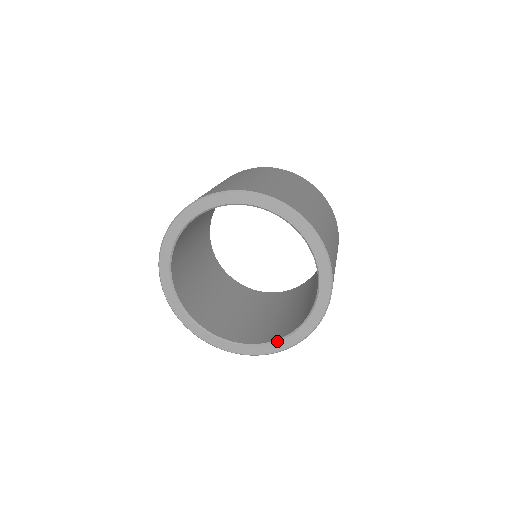
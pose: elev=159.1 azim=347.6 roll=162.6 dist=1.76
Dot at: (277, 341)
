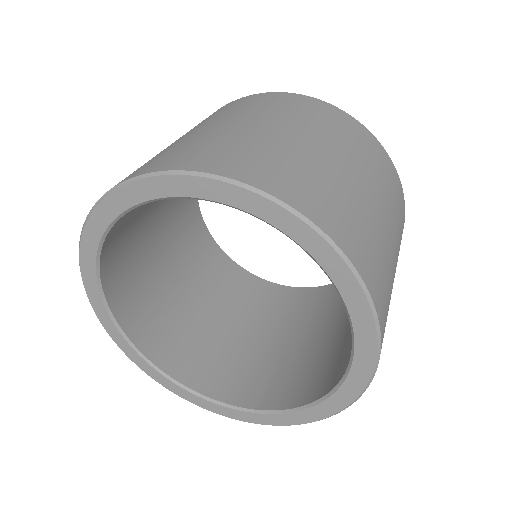
Dot at: (167, 377)
